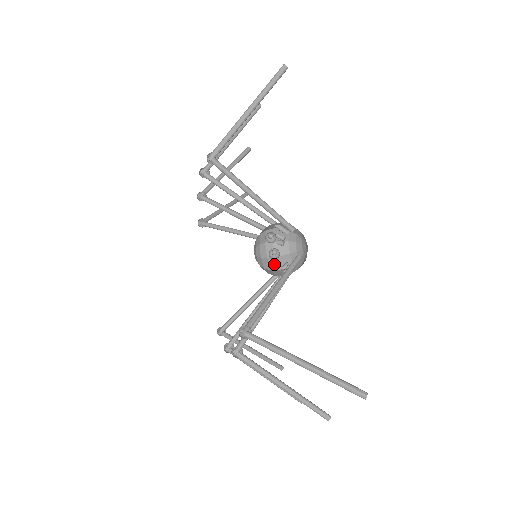
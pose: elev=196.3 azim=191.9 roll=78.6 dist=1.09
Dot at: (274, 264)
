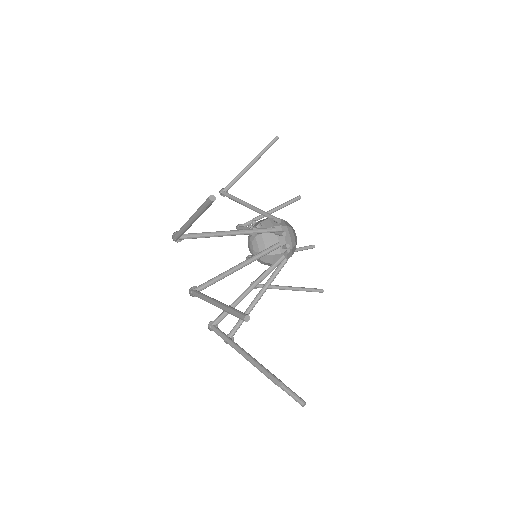
Dot at: occluded
